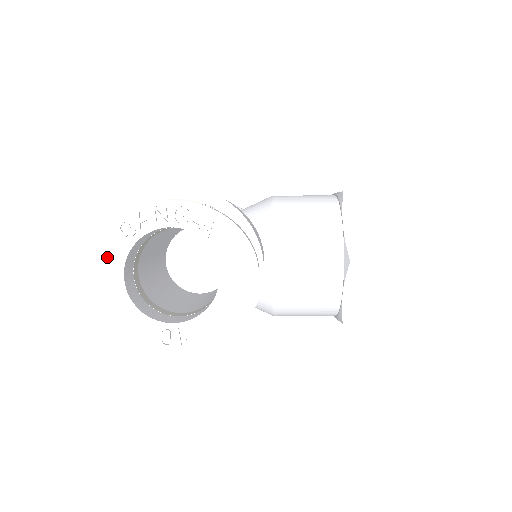
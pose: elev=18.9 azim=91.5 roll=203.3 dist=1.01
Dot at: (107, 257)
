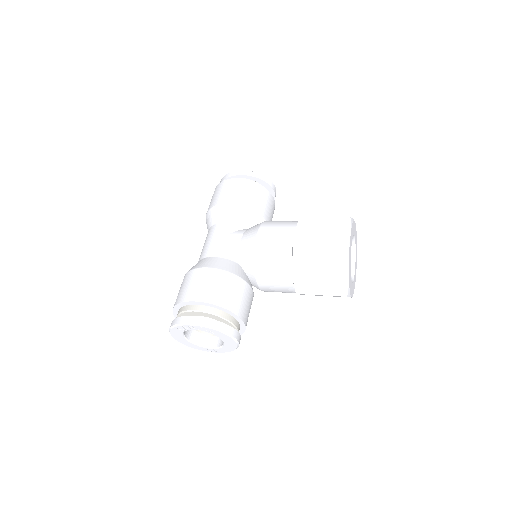
Dot at: (176, 334)
